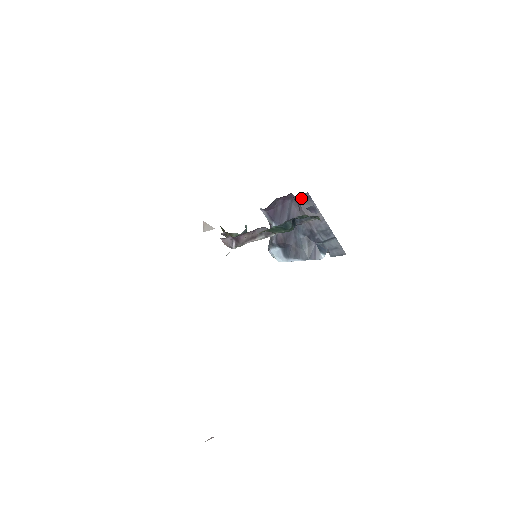
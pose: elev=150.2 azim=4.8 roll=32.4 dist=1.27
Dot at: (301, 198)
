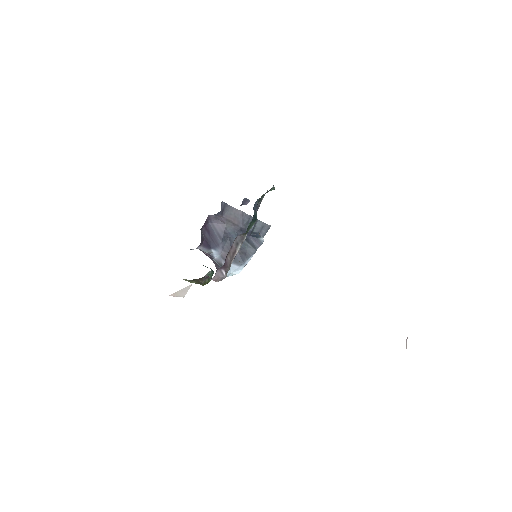
Dot at: (221, 210)
